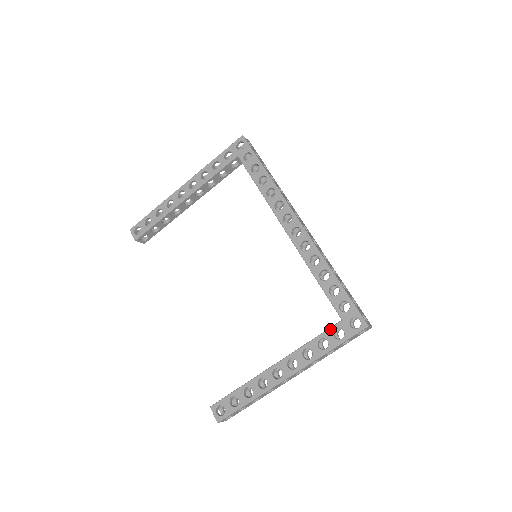
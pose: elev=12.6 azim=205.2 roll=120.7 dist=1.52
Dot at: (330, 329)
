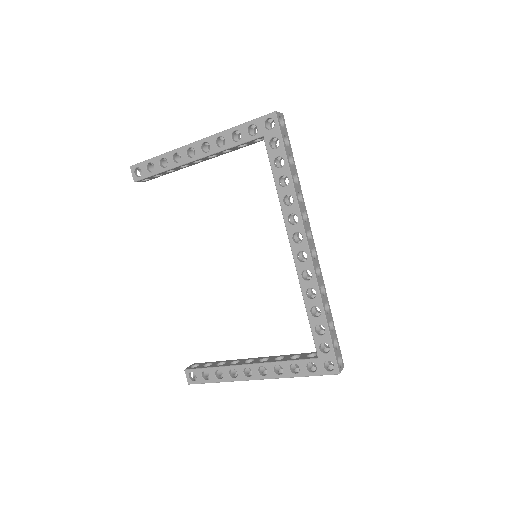
Dot at: (305, 360)
